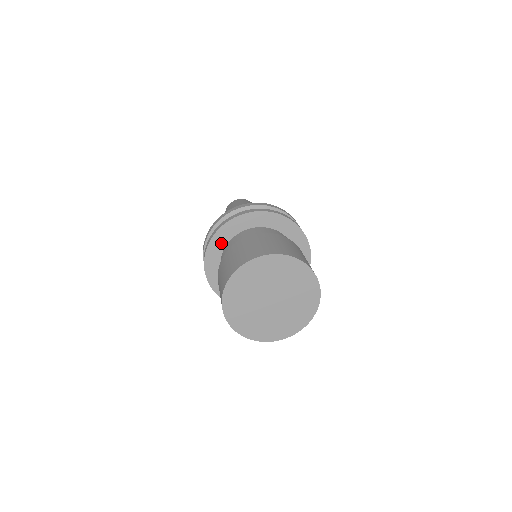
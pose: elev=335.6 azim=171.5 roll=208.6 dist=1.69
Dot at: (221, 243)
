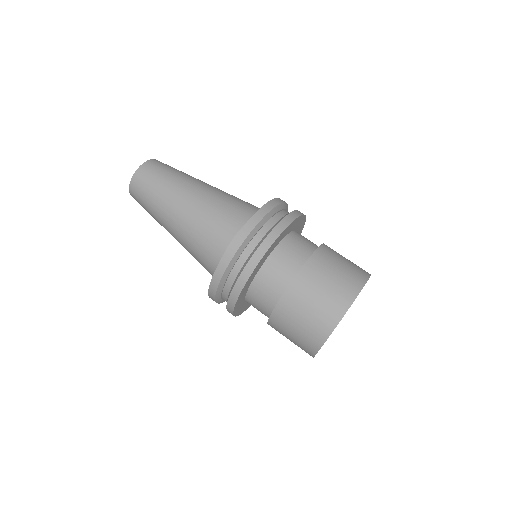
Dot at: (241, 305)
